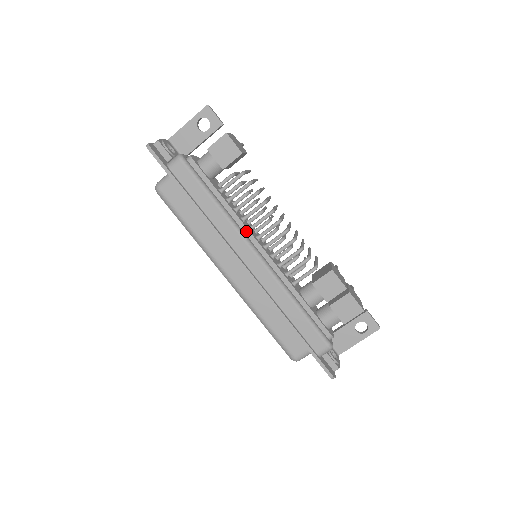
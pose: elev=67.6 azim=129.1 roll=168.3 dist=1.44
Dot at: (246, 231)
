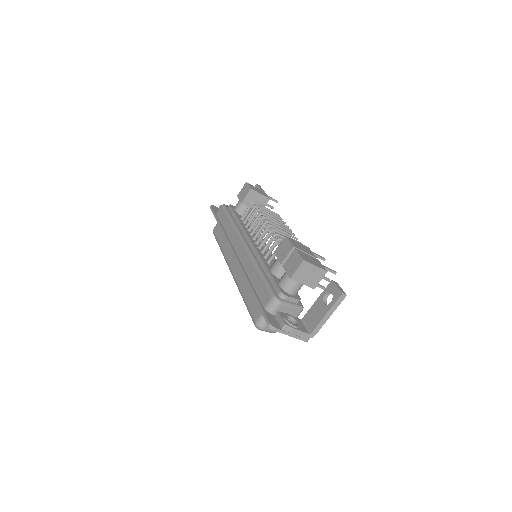
Dot at: (245, 233)
